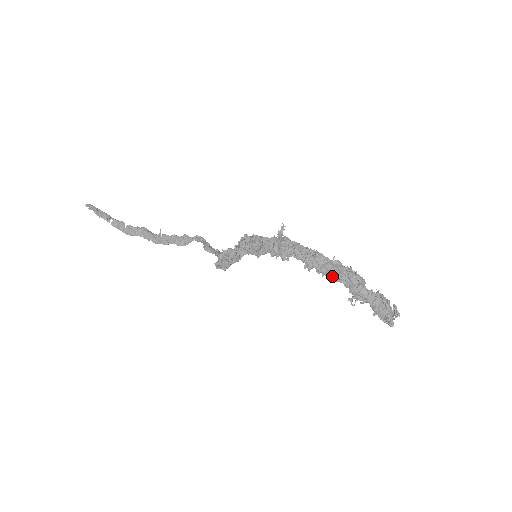
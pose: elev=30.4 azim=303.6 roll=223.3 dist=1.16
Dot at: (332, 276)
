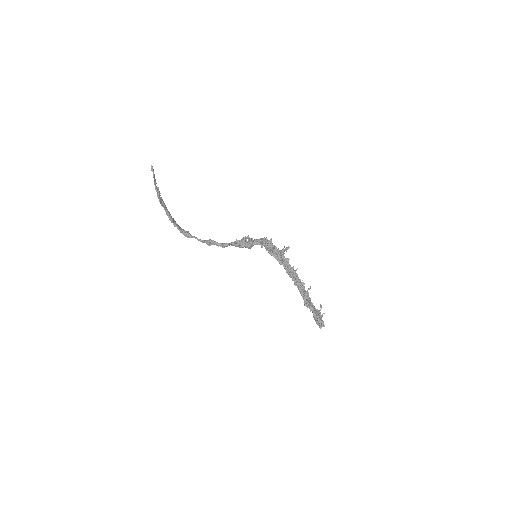
Dot at: (299, 287)
